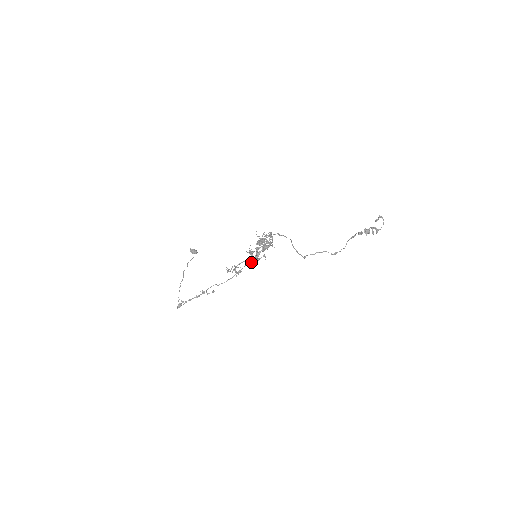
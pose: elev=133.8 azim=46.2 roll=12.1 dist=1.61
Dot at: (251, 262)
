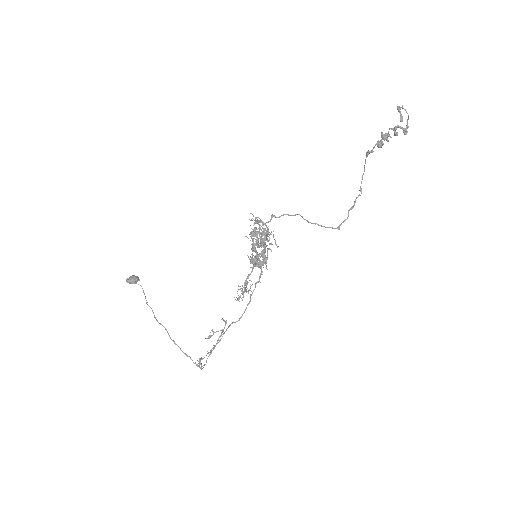
Dot at: (261, 271)
